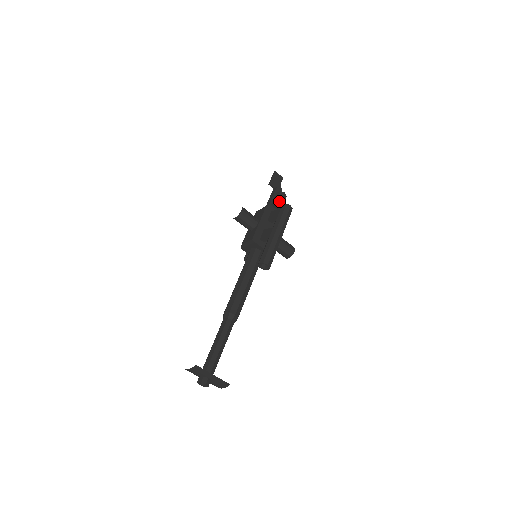
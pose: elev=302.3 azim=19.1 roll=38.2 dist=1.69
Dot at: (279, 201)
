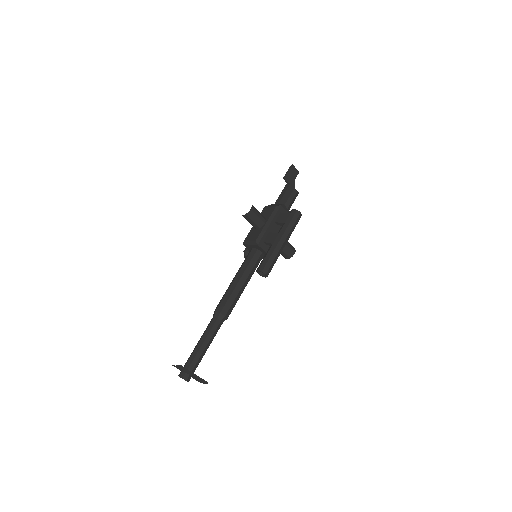
Dot at: (290, 200)
